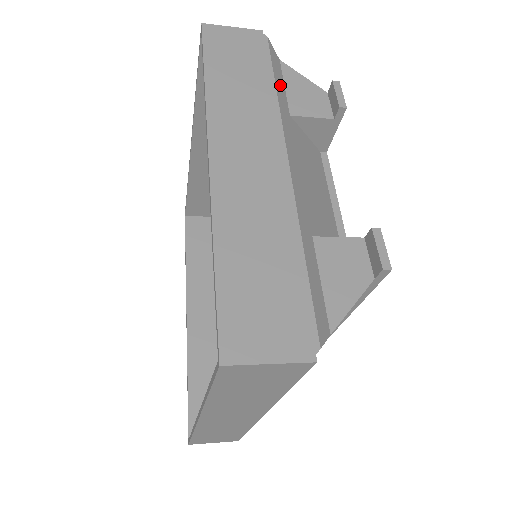
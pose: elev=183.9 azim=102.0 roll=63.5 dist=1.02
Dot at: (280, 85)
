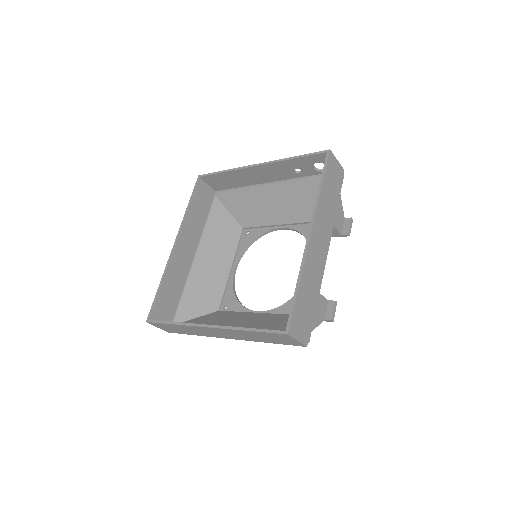
Dot at: occluded
